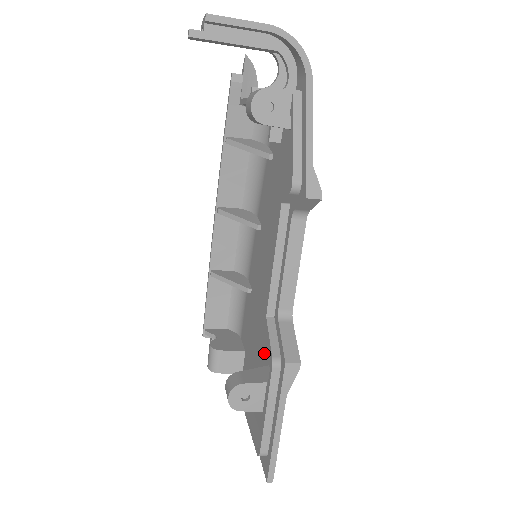
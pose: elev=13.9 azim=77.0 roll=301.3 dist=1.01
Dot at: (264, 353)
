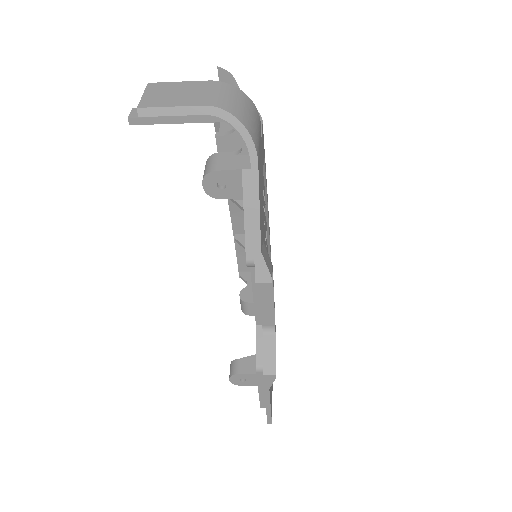
Dot at: occluded
